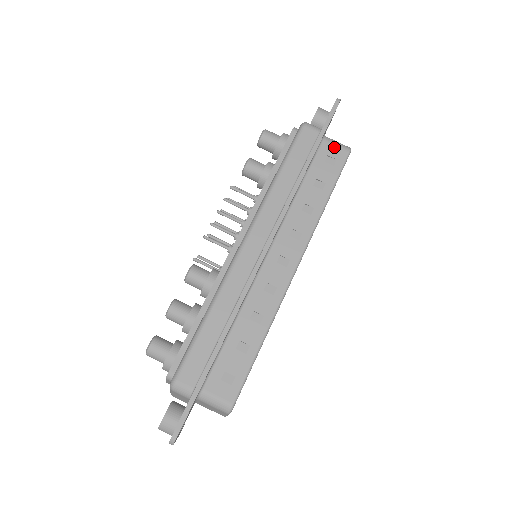
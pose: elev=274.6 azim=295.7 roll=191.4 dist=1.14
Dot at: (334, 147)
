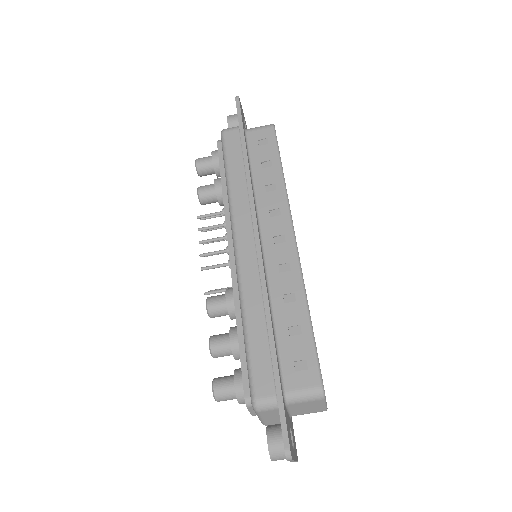
Dot at: (258, 131)
